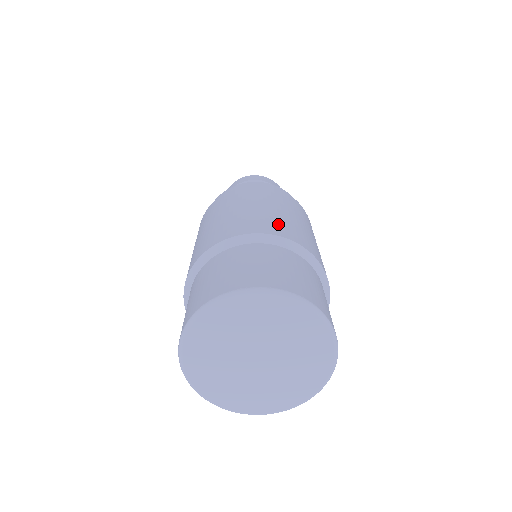
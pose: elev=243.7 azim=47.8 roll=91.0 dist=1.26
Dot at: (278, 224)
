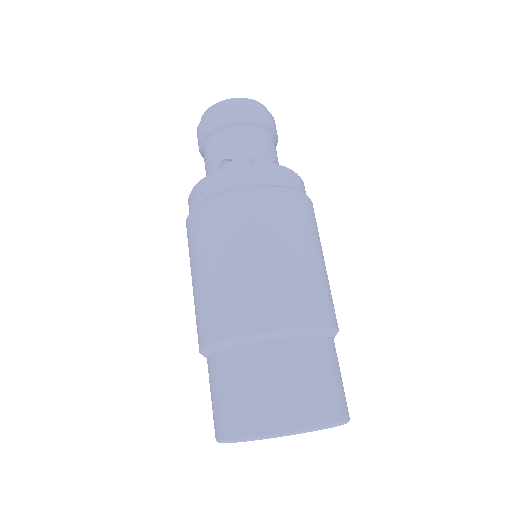
Dot at: (307, 297)
